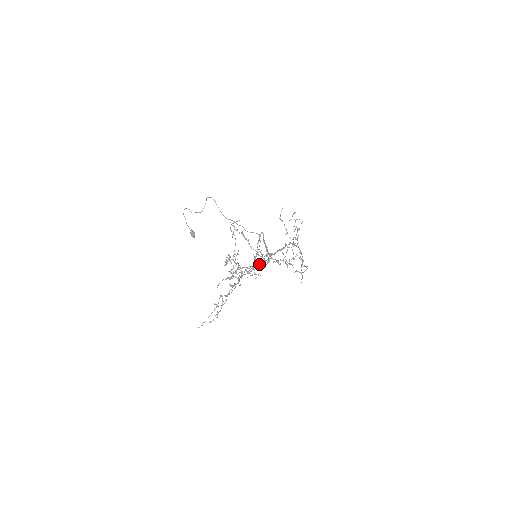
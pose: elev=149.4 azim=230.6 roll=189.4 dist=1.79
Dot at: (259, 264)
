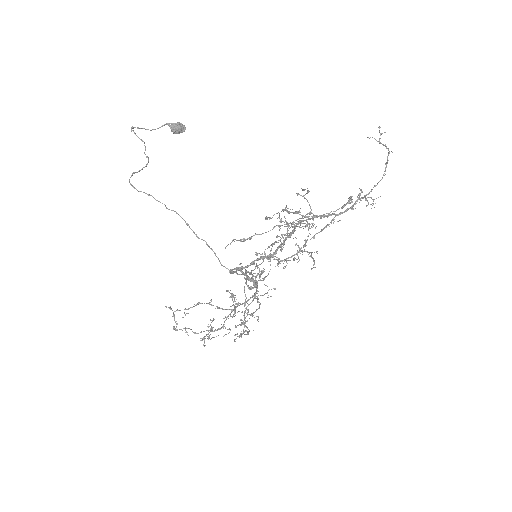
Dot at: occluded
